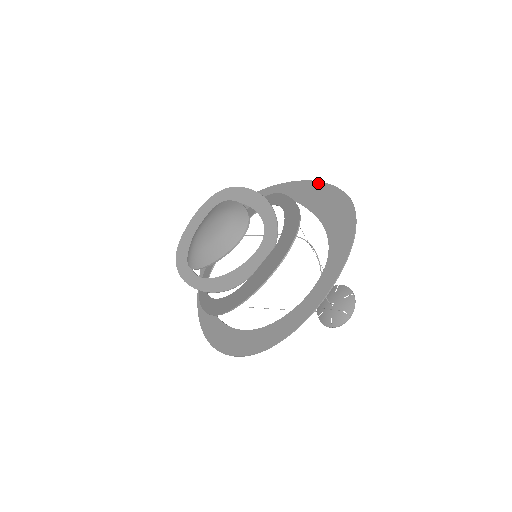
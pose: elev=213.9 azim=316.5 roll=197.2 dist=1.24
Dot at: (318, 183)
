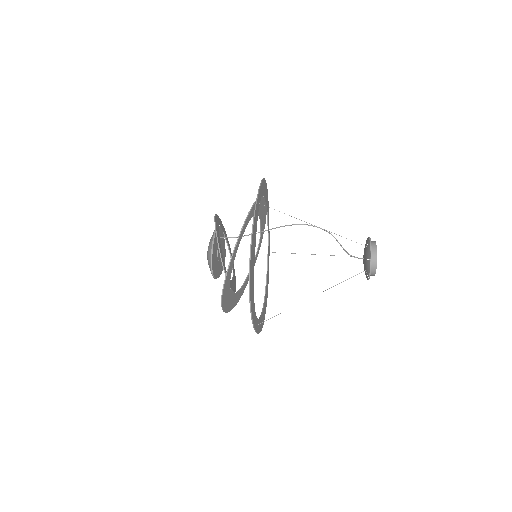
Dot at: (252, 230)
